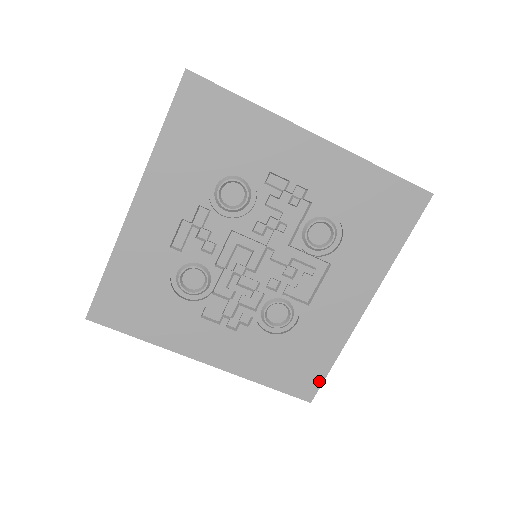
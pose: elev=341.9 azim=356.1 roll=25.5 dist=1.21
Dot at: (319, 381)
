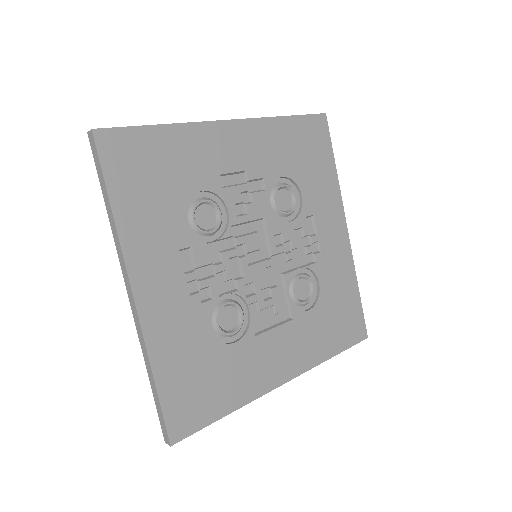
Dot at: (199, 425)
